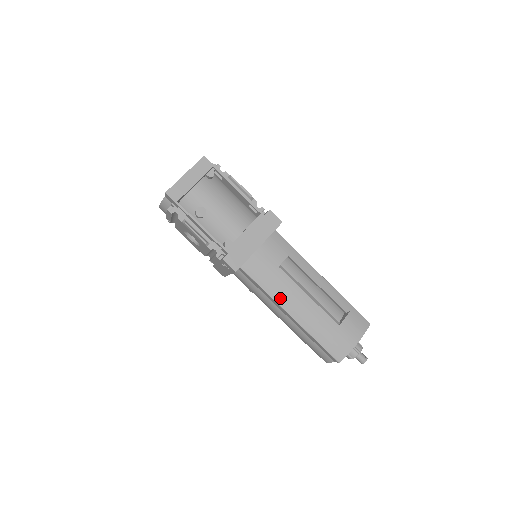
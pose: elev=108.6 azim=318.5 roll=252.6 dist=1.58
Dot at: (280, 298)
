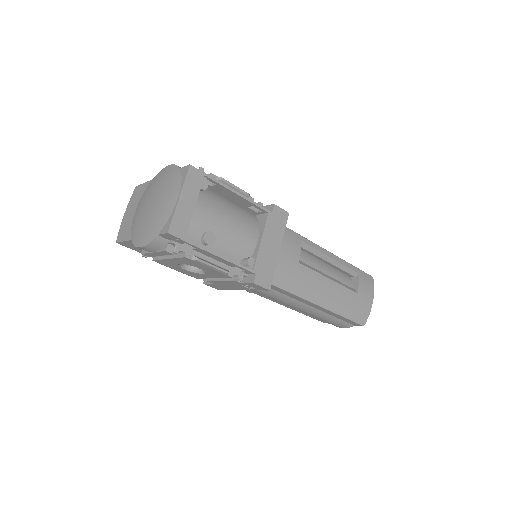
Dot at: (308, 294)
